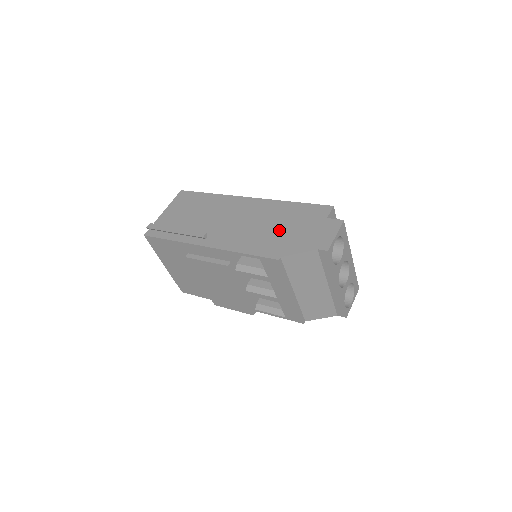
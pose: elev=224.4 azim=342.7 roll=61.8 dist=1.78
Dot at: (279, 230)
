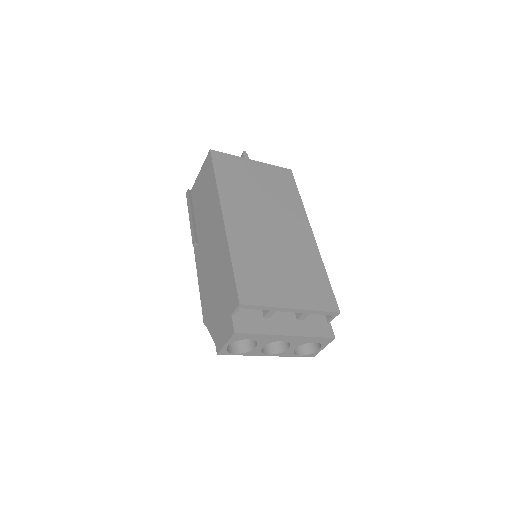
Dot at: (214, 290)
